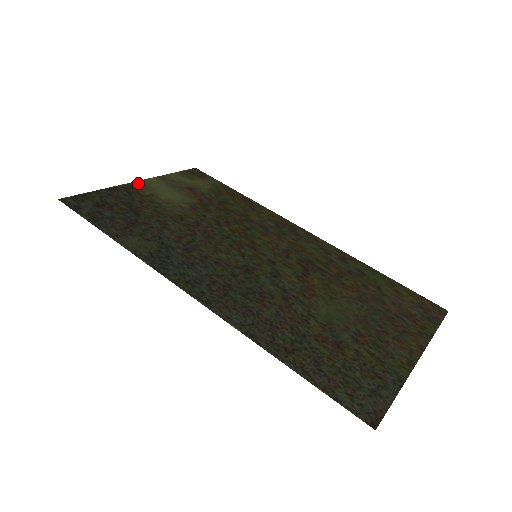
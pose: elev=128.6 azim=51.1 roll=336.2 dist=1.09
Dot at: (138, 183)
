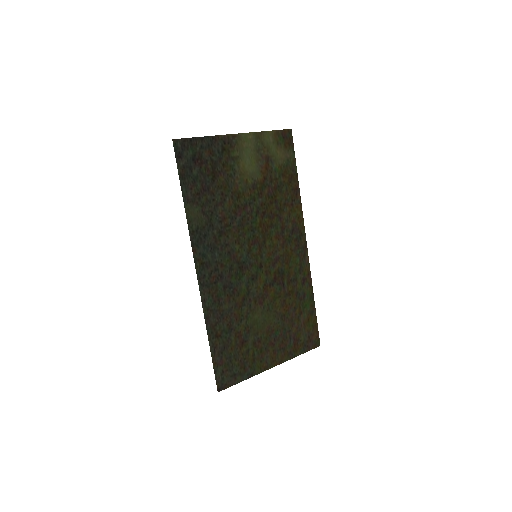
Dot at: (236, 137)
